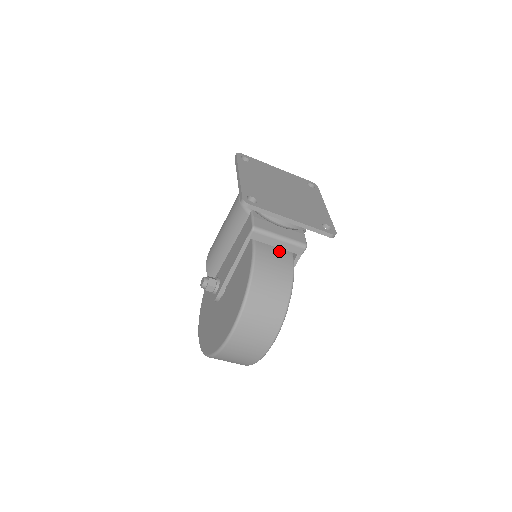
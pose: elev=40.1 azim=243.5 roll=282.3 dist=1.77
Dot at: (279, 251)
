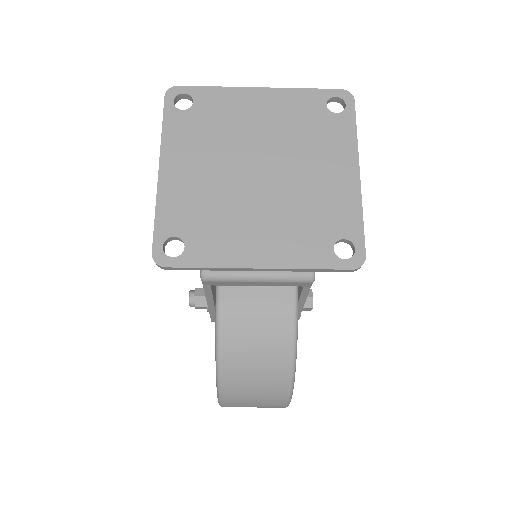
Dot at: (267, 289)
